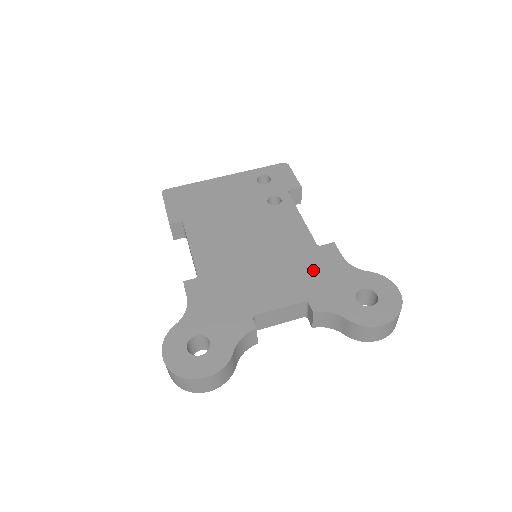
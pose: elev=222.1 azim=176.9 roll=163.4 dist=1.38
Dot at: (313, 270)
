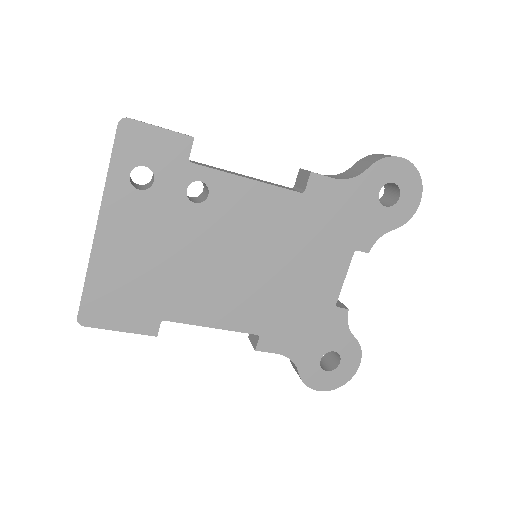
Dot at: (329, 221)
